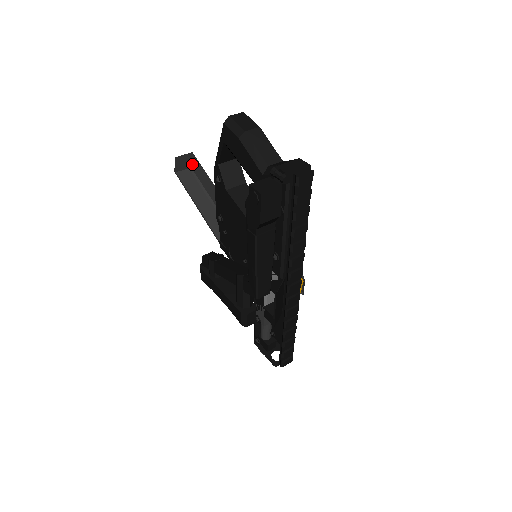
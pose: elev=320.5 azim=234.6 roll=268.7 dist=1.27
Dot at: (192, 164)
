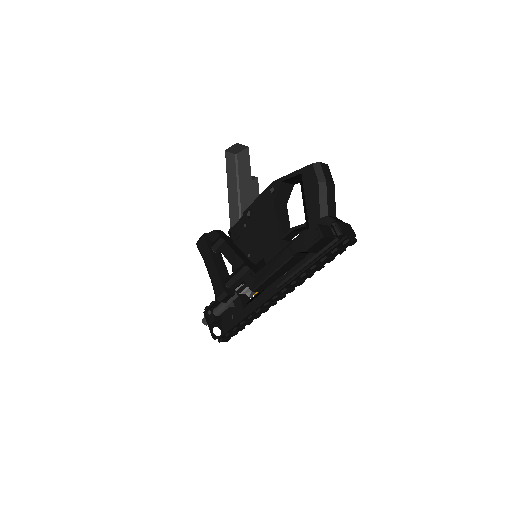
Dot at: (241, 154)
